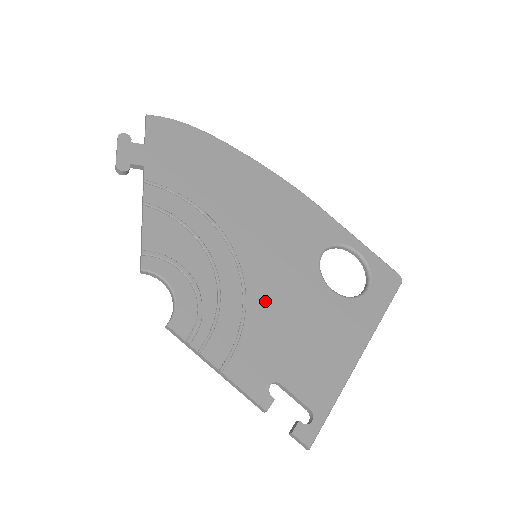
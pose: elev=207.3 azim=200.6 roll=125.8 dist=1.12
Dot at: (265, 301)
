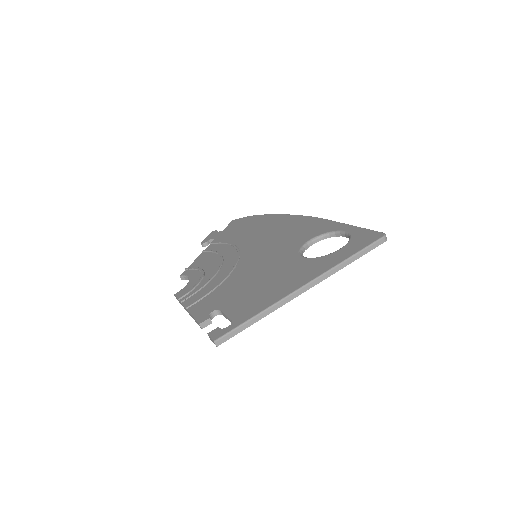
Dot at: (243, 273)
